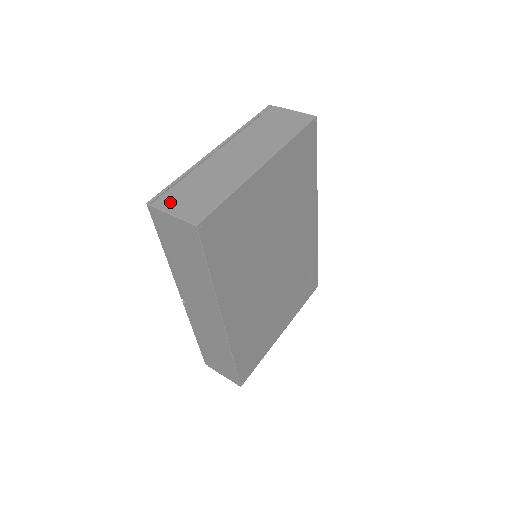
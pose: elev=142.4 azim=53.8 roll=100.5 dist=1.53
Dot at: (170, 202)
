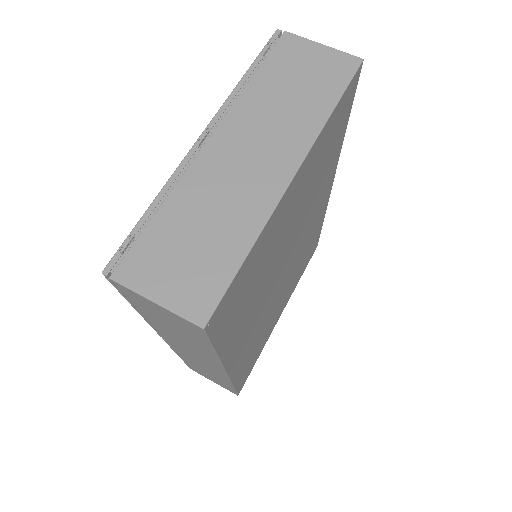
Dot at: (145, 270)
